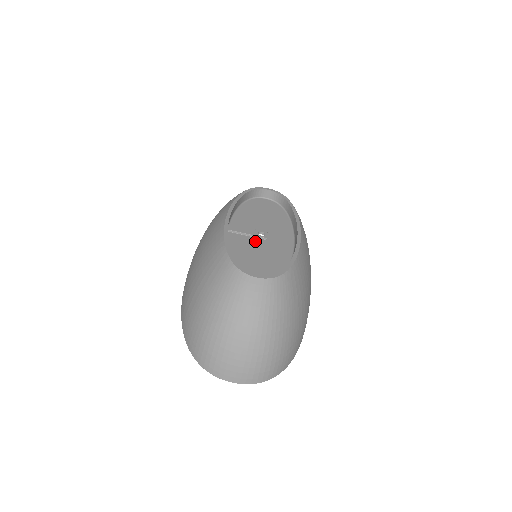
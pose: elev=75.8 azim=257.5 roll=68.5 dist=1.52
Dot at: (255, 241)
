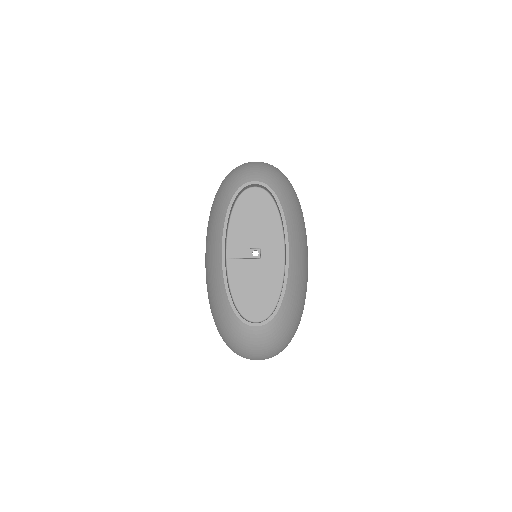
Dot at: (251, 264)
